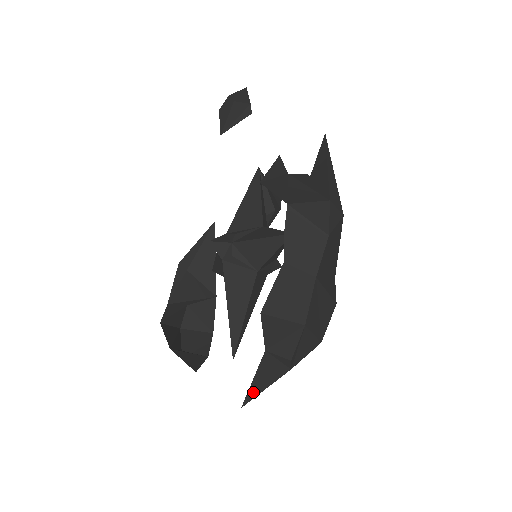
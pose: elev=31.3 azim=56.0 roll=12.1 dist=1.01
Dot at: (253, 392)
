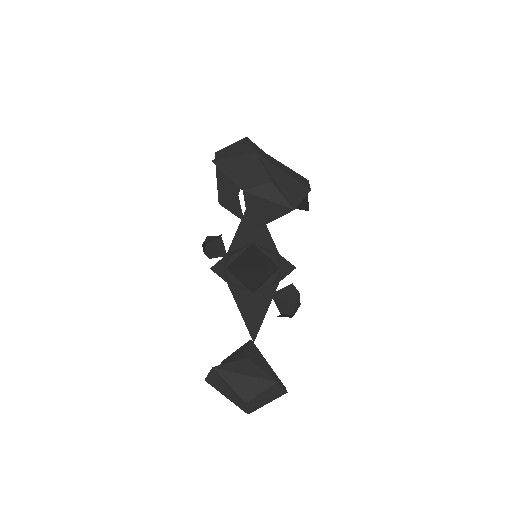
Dot at: (256, 221)
